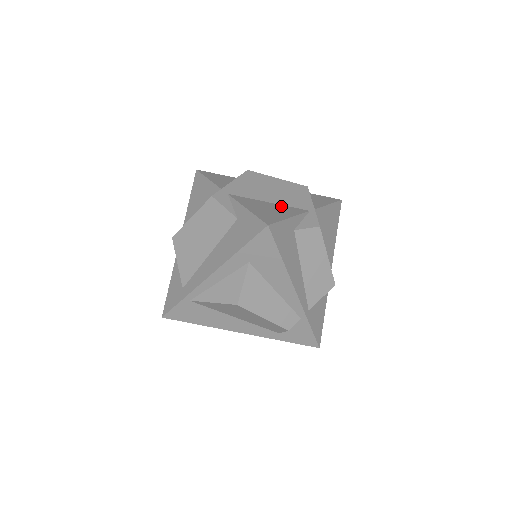
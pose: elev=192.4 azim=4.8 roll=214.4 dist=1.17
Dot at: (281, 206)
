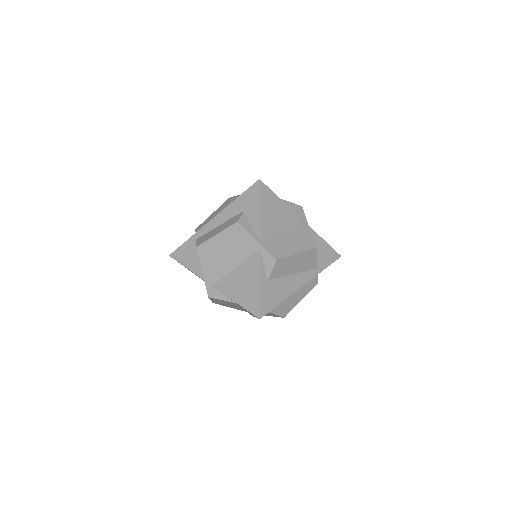
Dot at: (244, 267)
